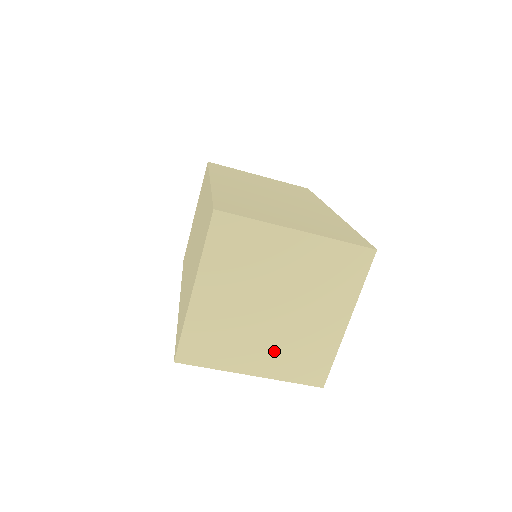
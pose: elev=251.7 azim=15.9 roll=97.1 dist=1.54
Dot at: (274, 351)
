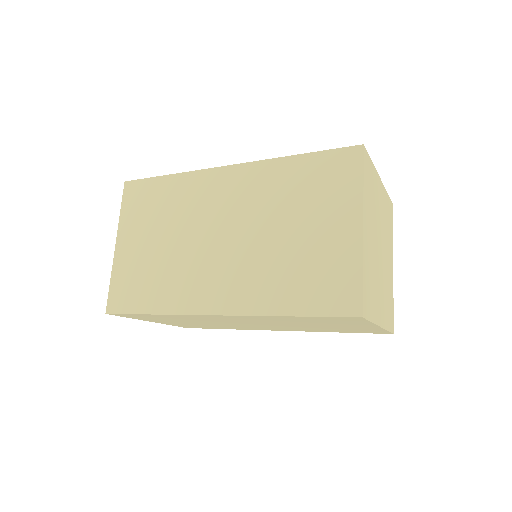
Dot at: (383, 297)
